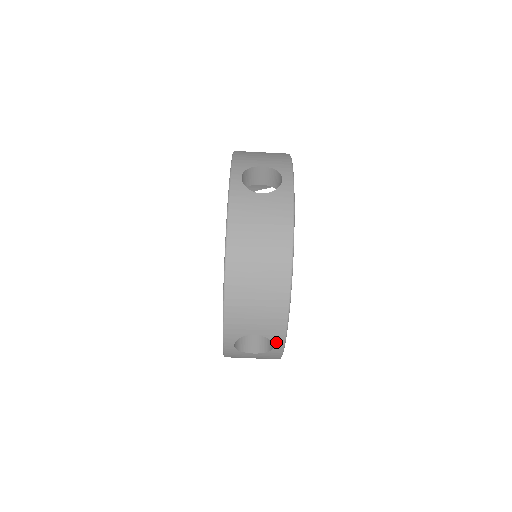
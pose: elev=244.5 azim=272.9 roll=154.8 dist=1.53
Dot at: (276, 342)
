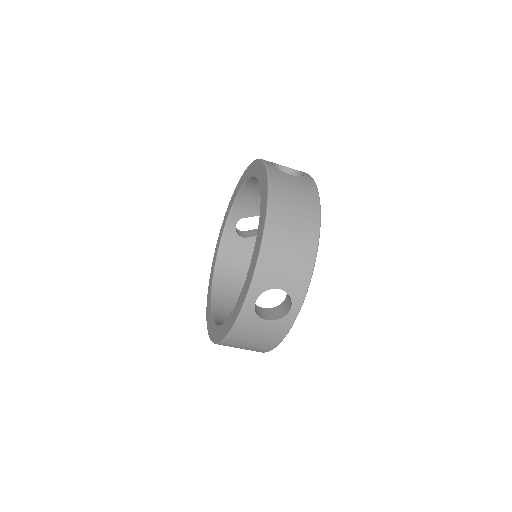
Dot at: (295, 302)
